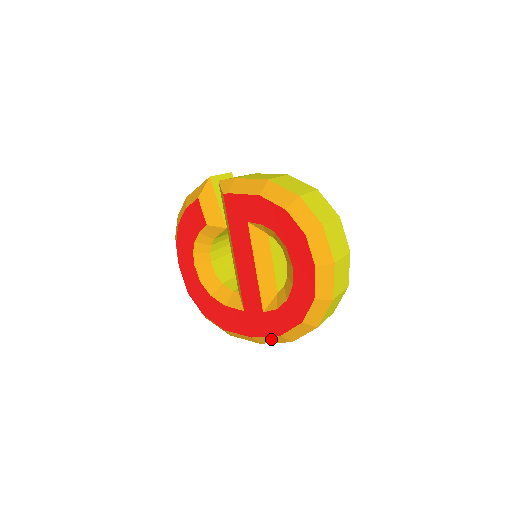
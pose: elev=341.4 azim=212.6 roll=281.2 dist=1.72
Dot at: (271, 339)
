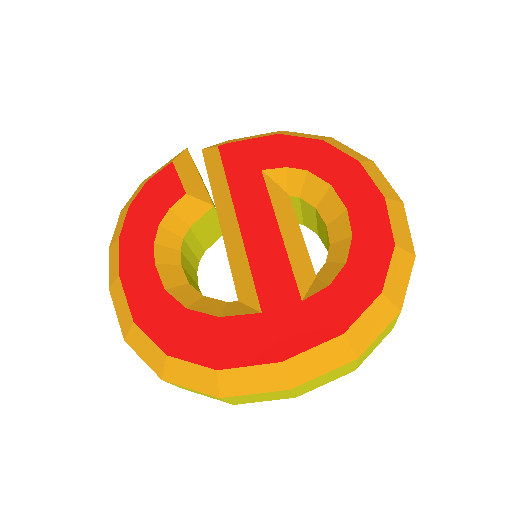
Dot at: (319, 358)
